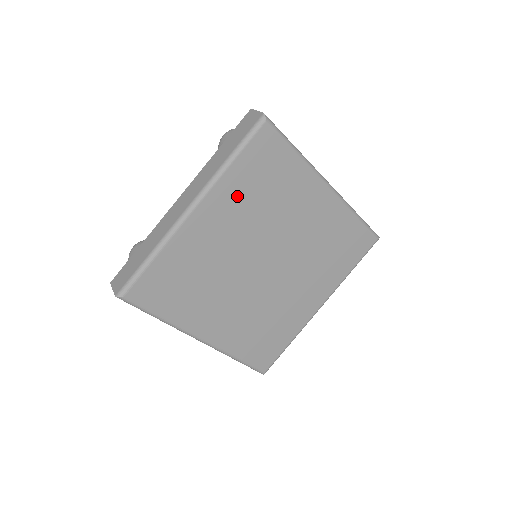
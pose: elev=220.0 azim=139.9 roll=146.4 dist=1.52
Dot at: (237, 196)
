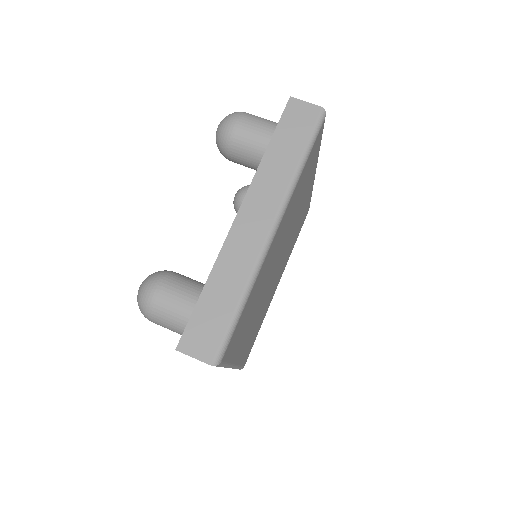
Dot at: (293, 203)
